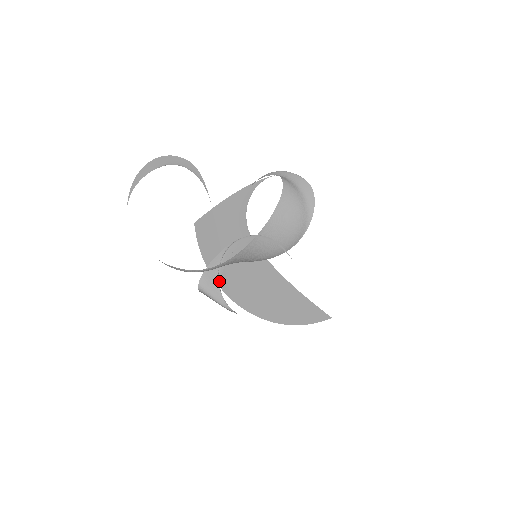
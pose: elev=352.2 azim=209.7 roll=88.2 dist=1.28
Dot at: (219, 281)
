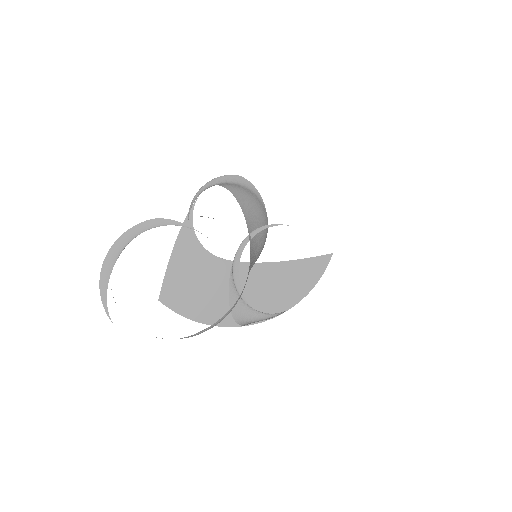
Dot at: (247, 305)
